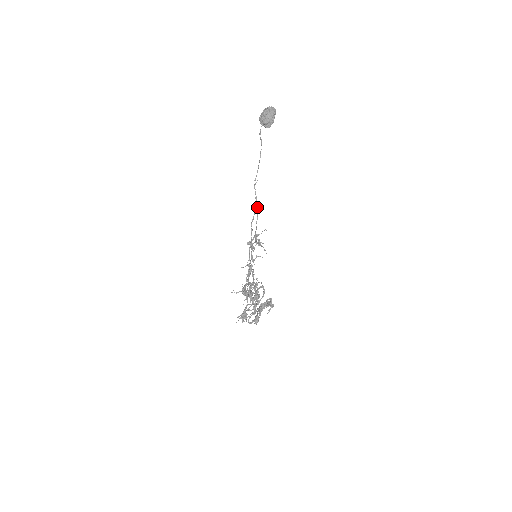
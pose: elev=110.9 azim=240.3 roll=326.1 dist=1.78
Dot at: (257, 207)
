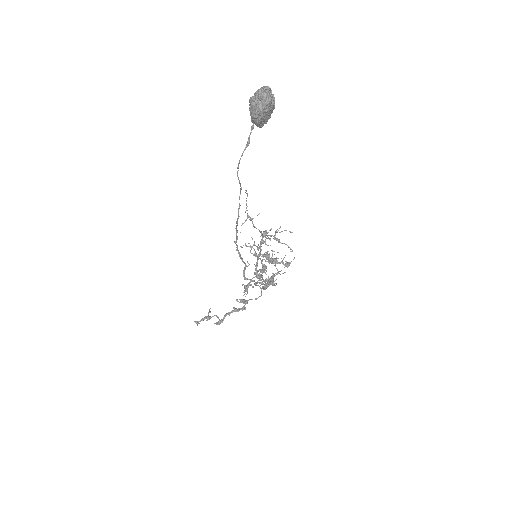
Dot at: occluded
